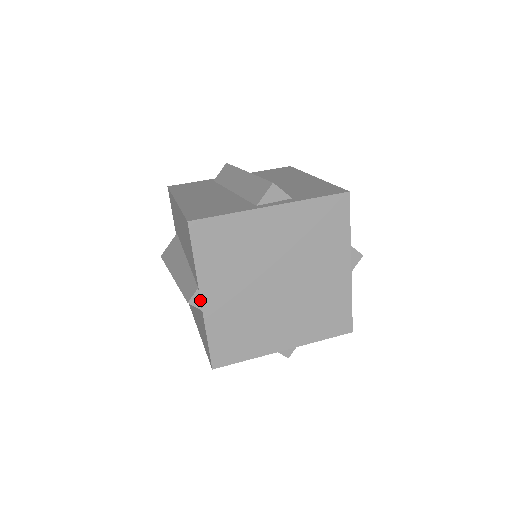
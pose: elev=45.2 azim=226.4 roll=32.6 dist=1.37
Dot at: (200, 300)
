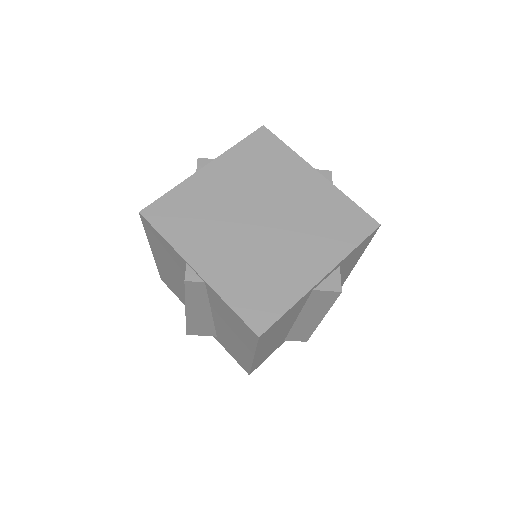
Dot at: (195, 272)
